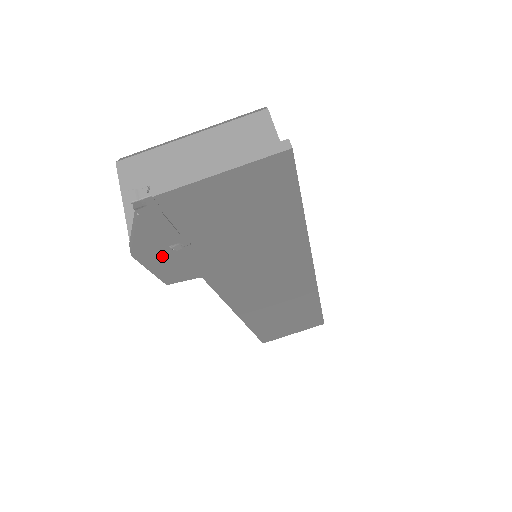
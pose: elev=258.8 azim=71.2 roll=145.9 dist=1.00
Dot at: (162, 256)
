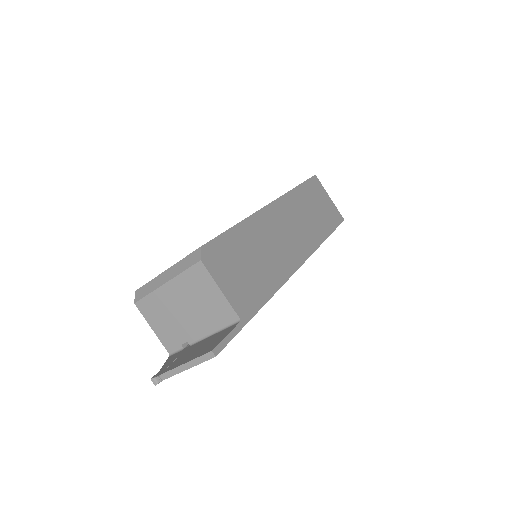
Dot at: occluded
